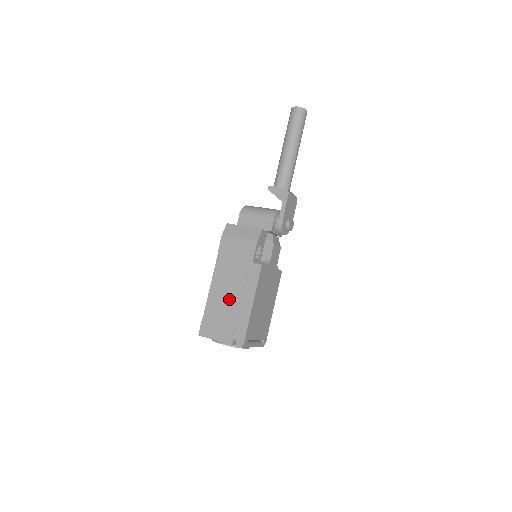
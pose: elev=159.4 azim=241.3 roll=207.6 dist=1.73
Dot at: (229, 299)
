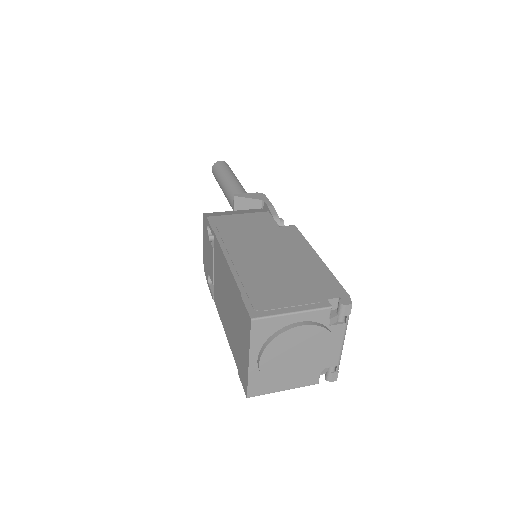
Dot at: (275, 262)
